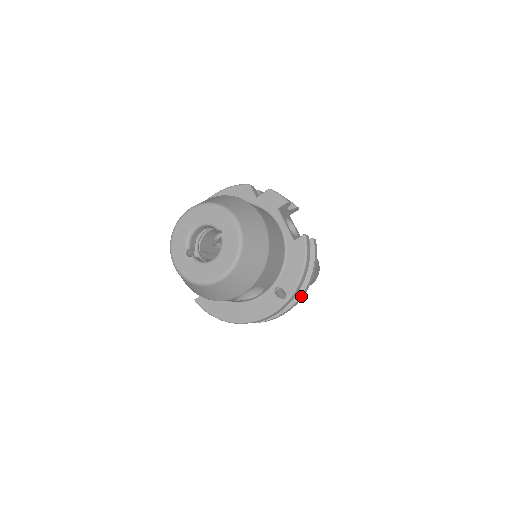
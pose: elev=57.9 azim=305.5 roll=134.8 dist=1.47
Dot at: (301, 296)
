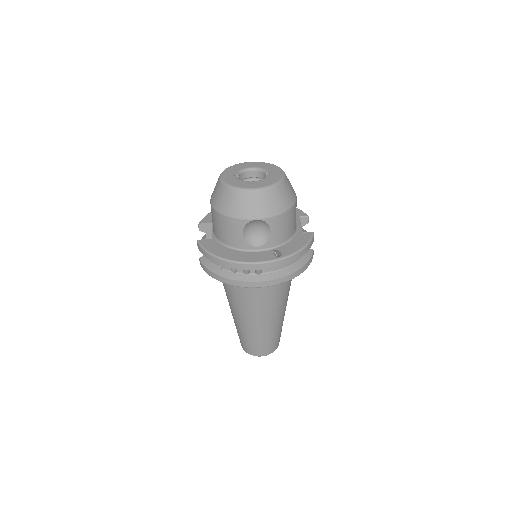
Dot at: (286, 277)
